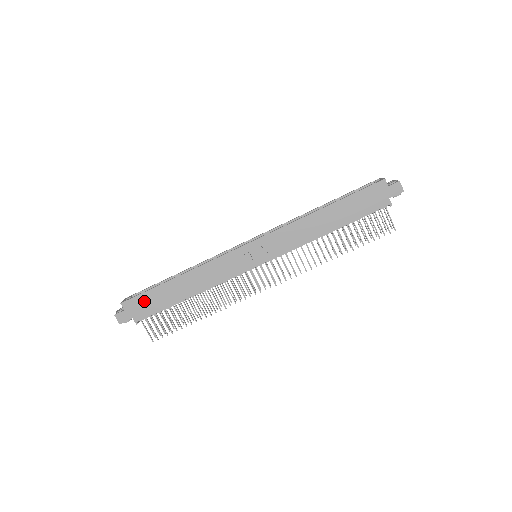
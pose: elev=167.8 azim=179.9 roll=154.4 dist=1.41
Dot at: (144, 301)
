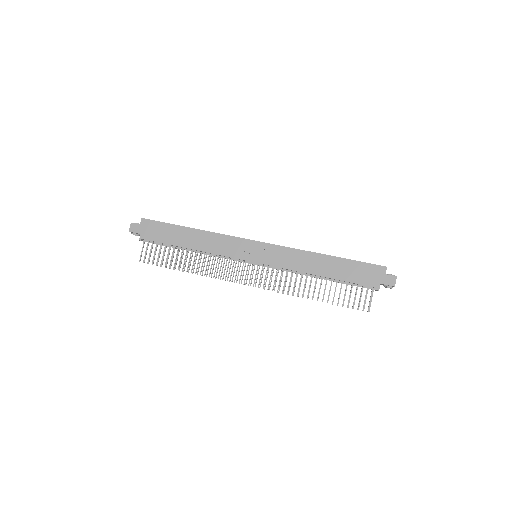
Dot at: (157, 228)
